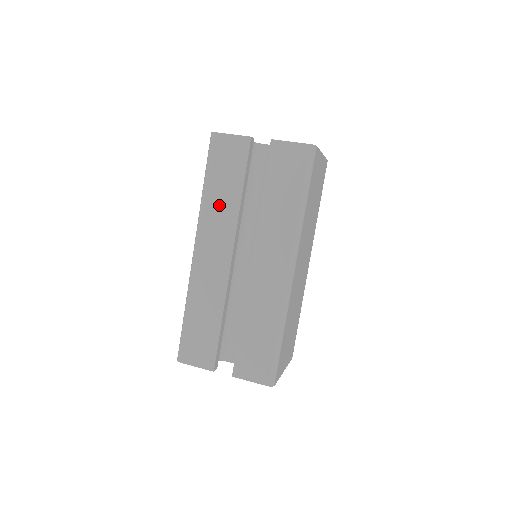
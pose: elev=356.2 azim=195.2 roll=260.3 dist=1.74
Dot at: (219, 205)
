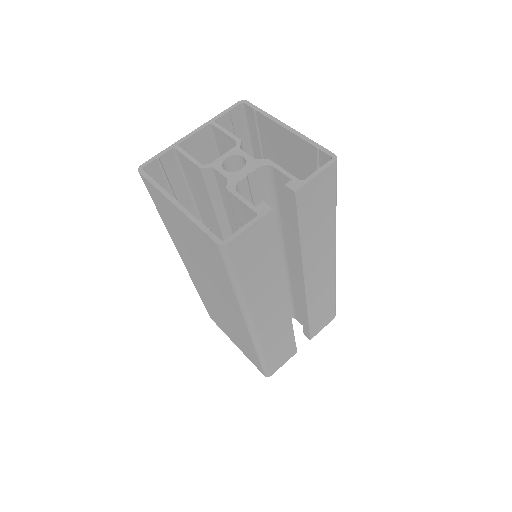
Dot at: (262, 285)
